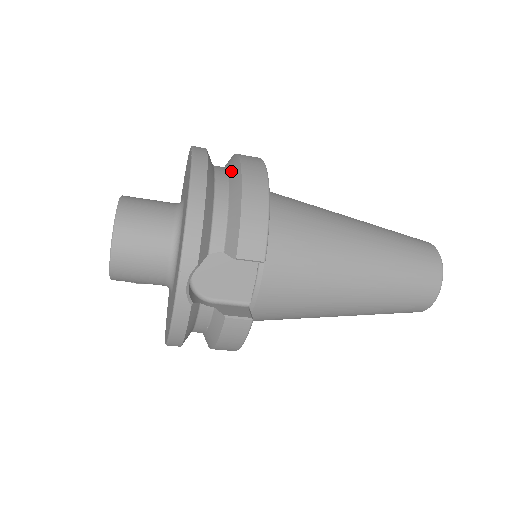
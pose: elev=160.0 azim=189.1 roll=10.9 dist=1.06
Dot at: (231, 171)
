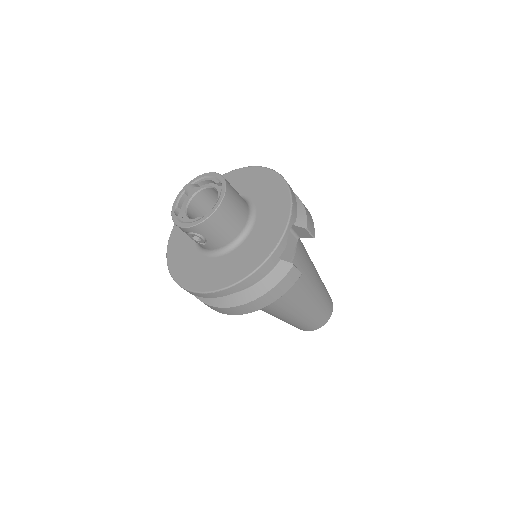
Dot at: occluded
